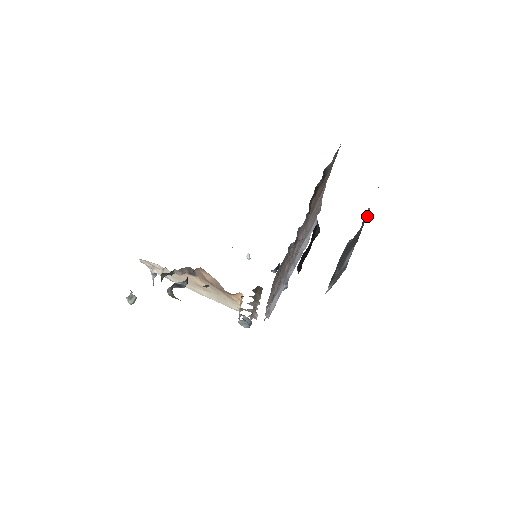
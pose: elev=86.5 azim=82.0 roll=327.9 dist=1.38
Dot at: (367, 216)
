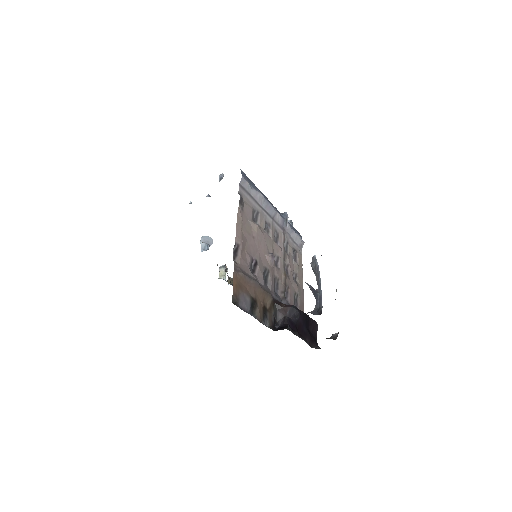
Dot at: (316, 305)
